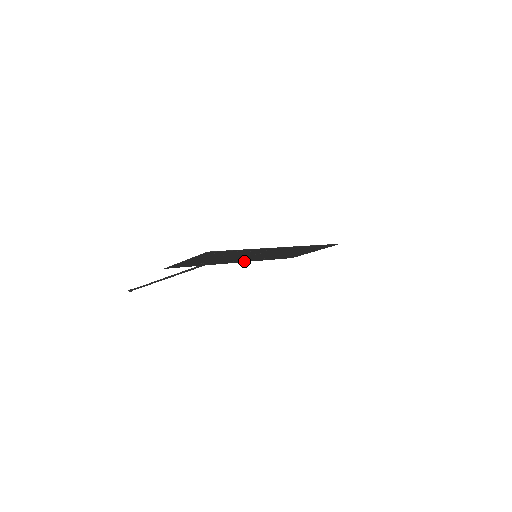
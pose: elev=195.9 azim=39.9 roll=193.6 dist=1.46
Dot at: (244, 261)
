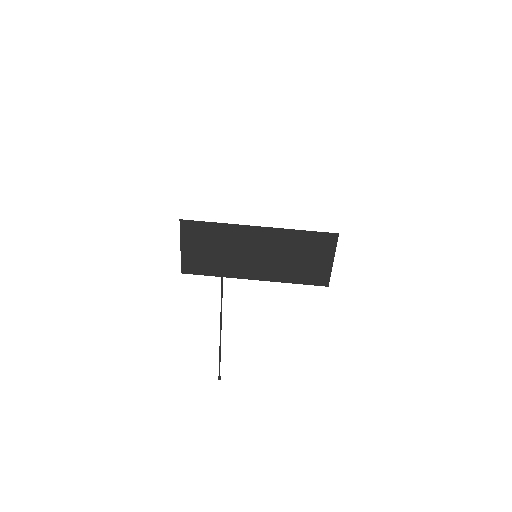
Dot at: (262, 278)
